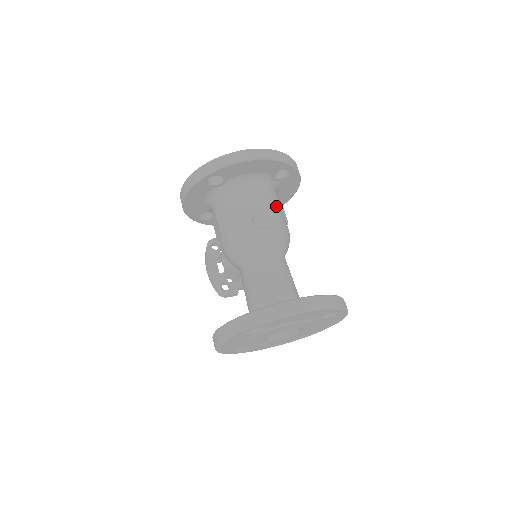
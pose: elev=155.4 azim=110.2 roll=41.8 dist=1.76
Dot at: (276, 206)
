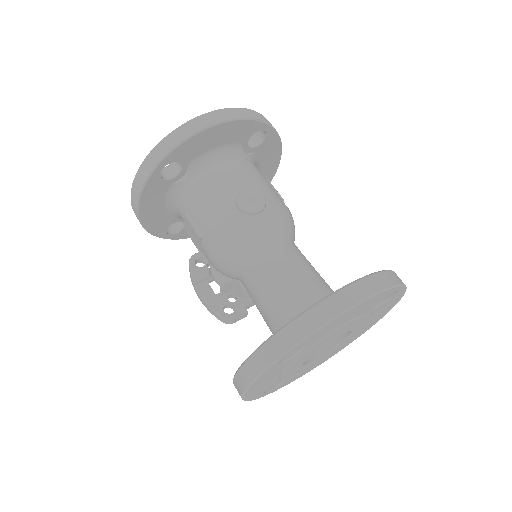
Dot at: (262, 181)
